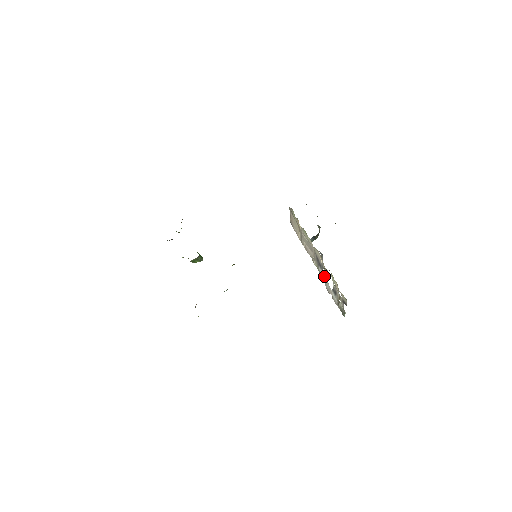
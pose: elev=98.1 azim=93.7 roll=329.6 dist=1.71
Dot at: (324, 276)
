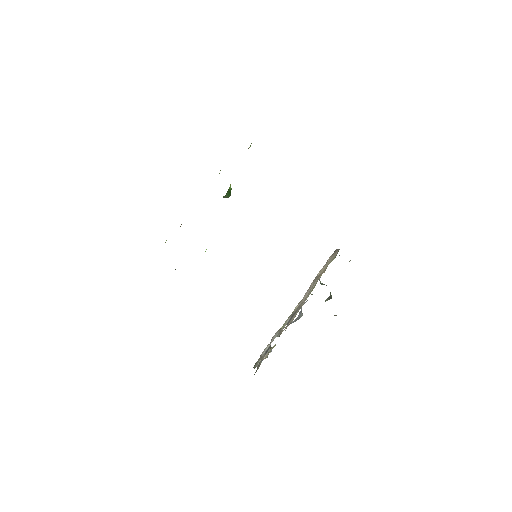
Dot at: (282, 328)
